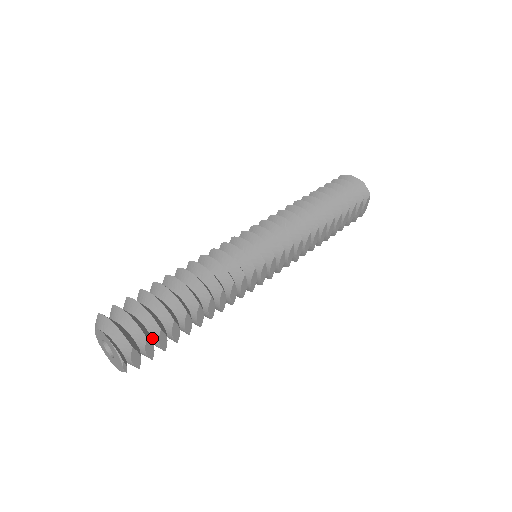
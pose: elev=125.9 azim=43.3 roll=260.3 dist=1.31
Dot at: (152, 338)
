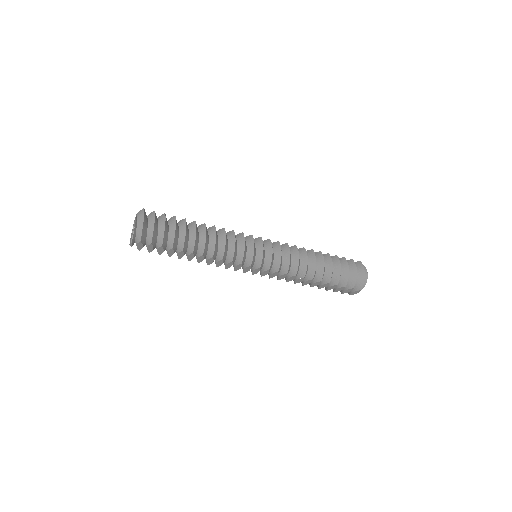
Dot at: (156, 244)
